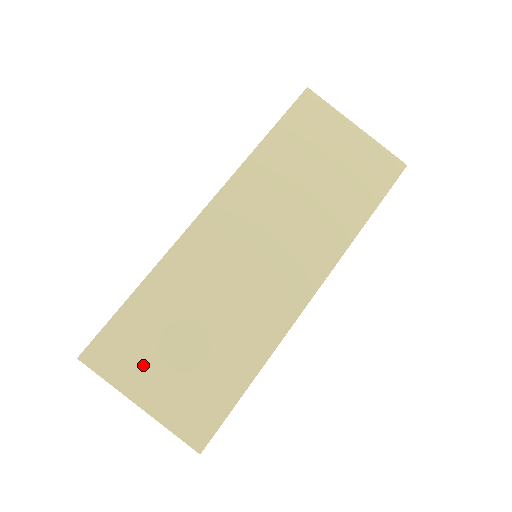
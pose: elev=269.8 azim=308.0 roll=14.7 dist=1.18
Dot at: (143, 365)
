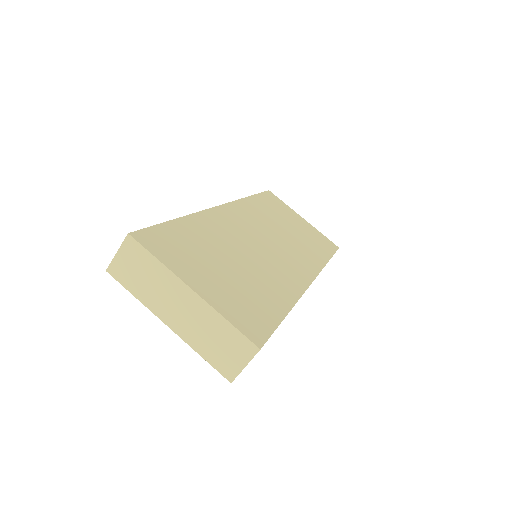
Dot at: (192, 264)
